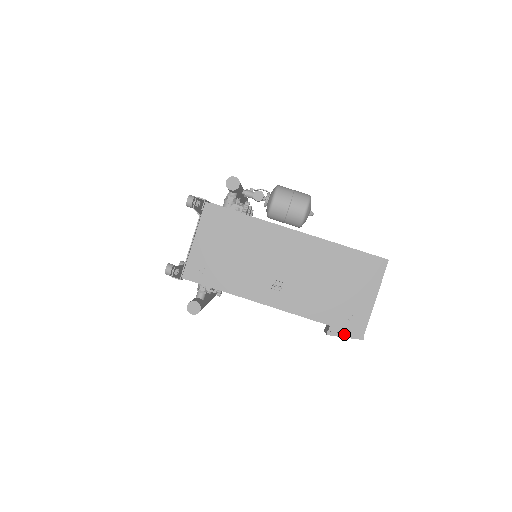
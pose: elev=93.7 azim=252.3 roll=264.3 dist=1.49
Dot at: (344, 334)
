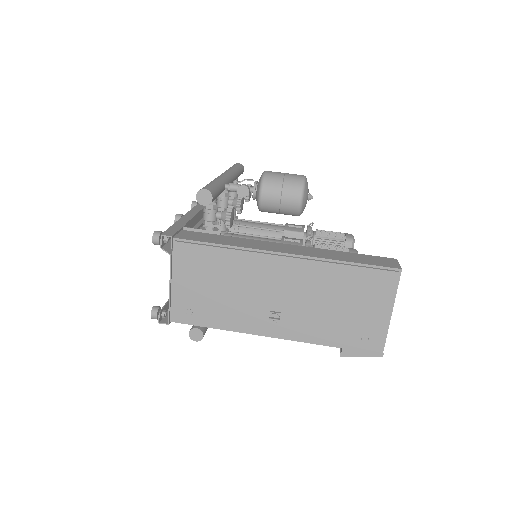
Dot at: (360, 354)
